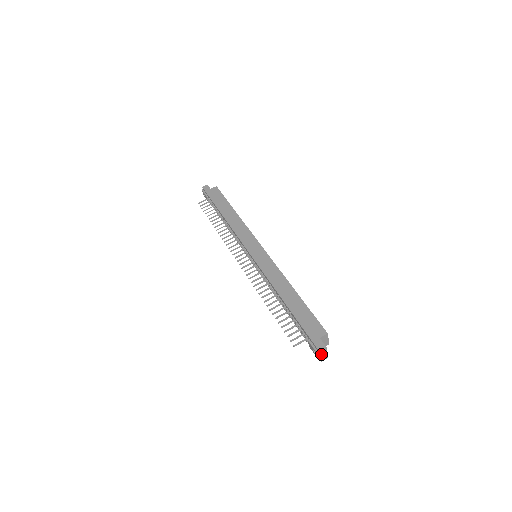
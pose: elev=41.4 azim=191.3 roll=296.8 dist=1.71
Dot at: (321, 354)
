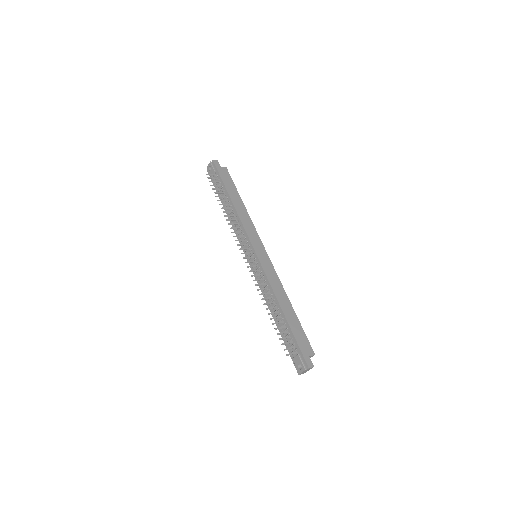
Dot at: (306, 370)
